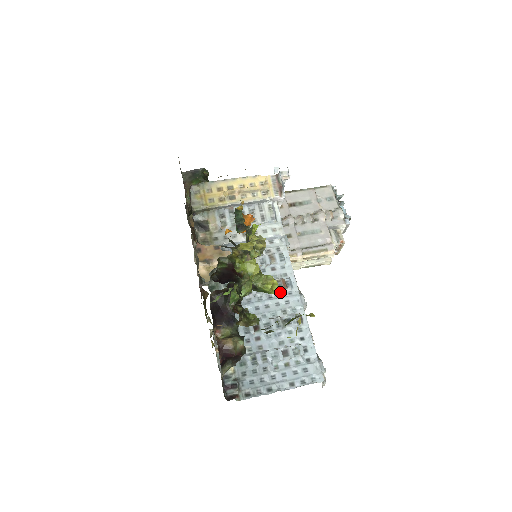
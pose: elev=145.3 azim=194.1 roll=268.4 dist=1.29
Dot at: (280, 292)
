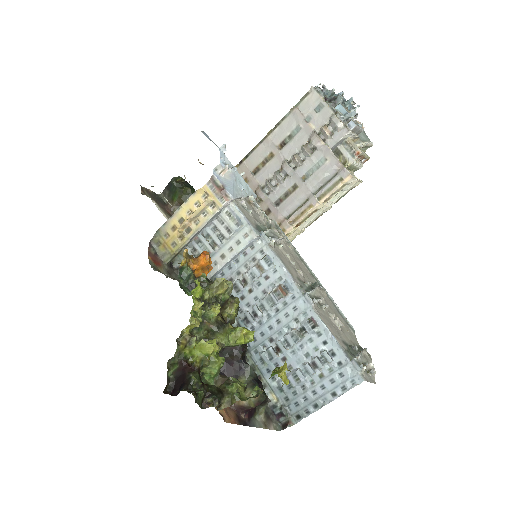
Dot at: (283, 301)
